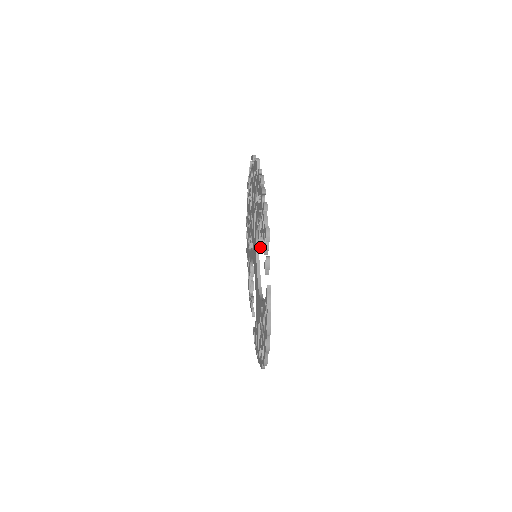
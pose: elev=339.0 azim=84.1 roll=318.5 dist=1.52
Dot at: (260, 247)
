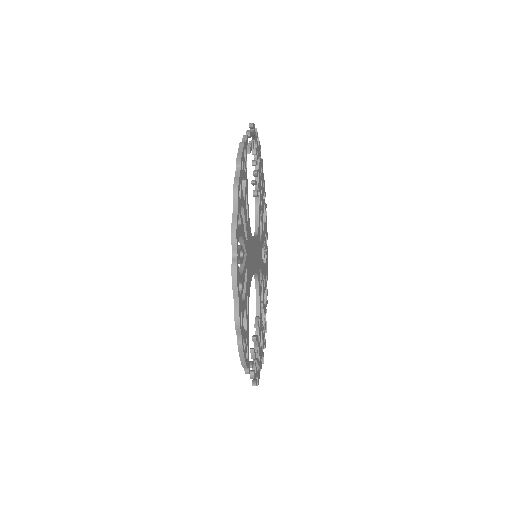
Dot at: (251, 181)
